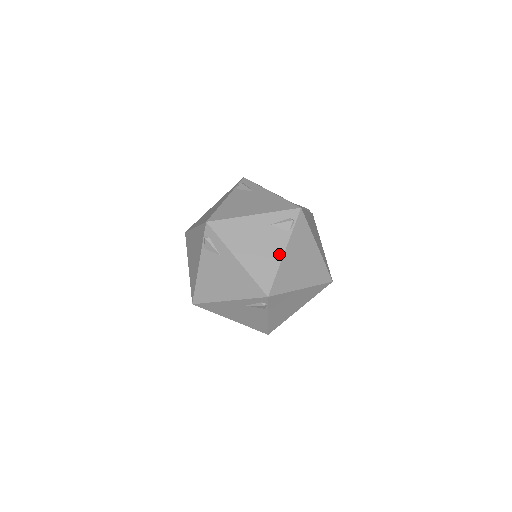
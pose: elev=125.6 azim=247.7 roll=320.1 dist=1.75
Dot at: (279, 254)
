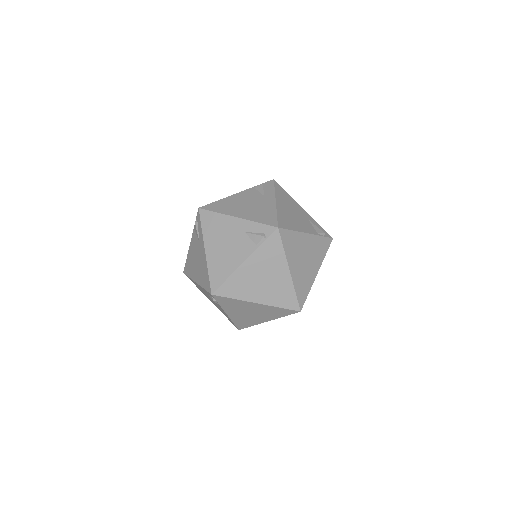
Dot at: (303, 230)
